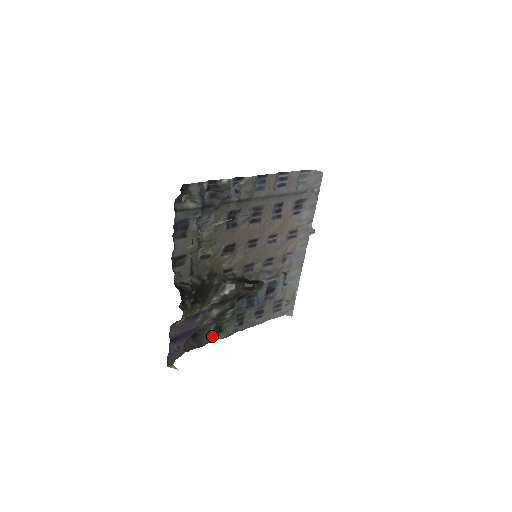
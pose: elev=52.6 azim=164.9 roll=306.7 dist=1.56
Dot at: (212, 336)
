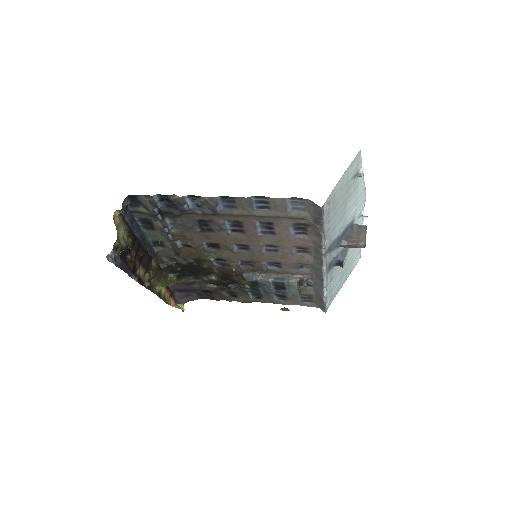
Dot at: (226, 297)
